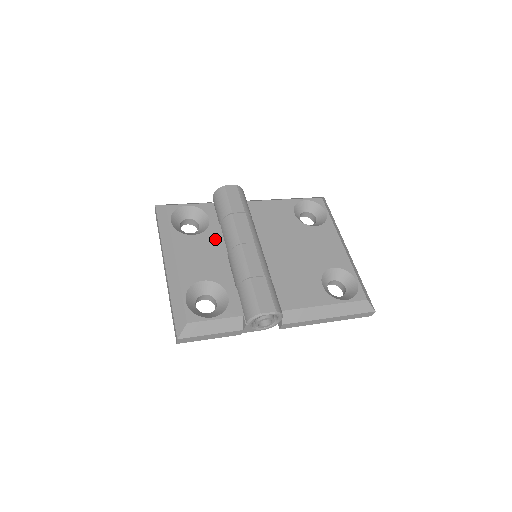
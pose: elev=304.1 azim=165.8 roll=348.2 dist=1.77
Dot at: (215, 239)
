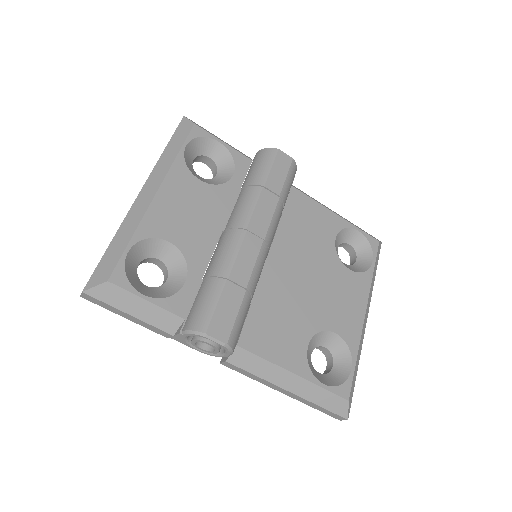
Dot at: (222, 203)
